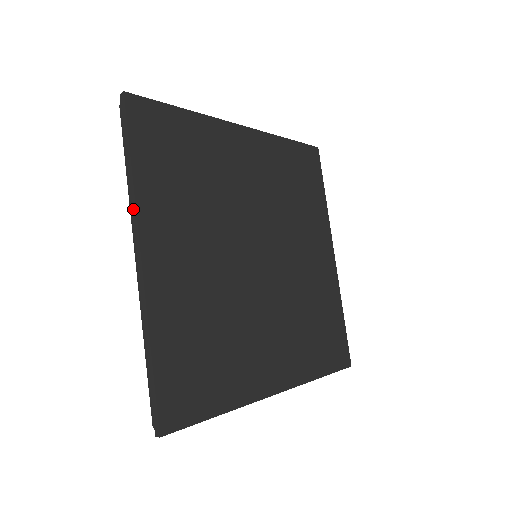
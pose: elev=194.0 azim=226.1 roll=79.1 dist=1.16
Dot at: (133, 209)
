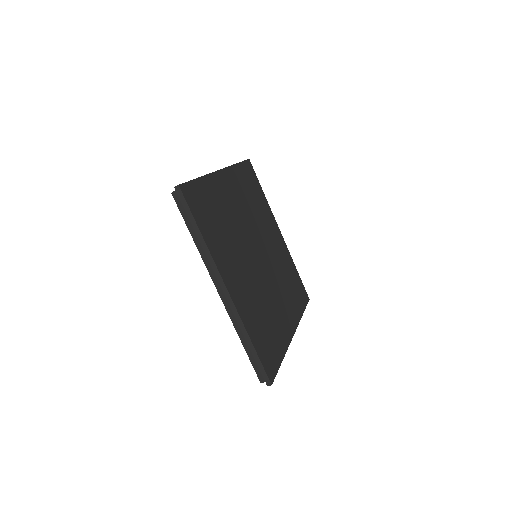
Dot at: (211, 262)
